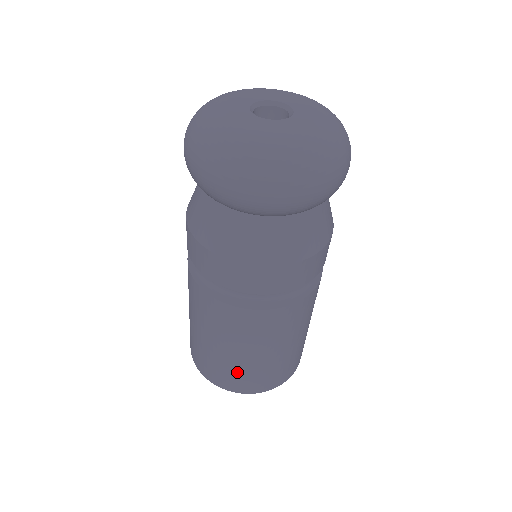
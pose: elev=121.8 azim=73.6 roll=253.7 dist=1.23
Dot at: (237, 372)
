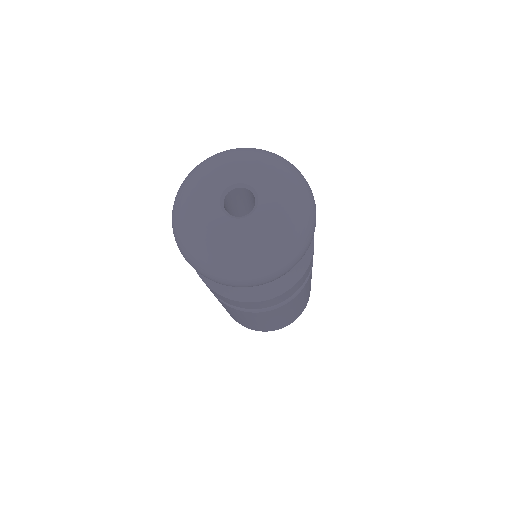
Dot at: (277, 325)
